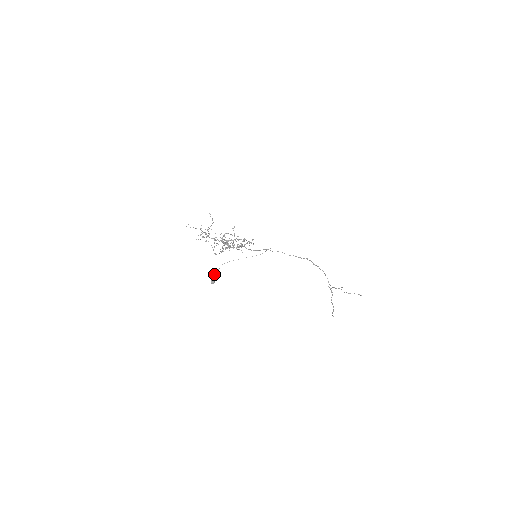
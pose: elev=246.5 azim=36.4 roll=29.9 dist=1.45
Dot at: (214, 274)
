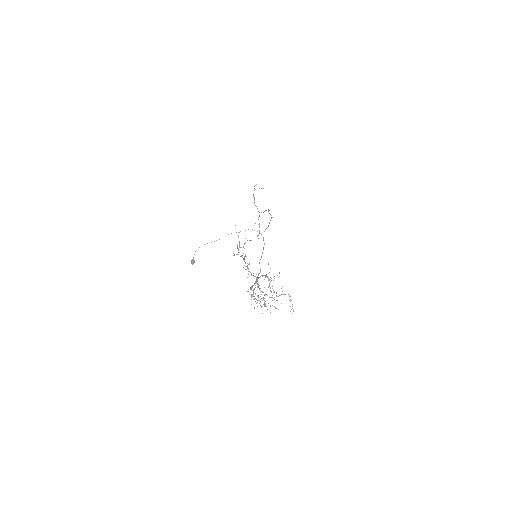
Dot at: occluded
